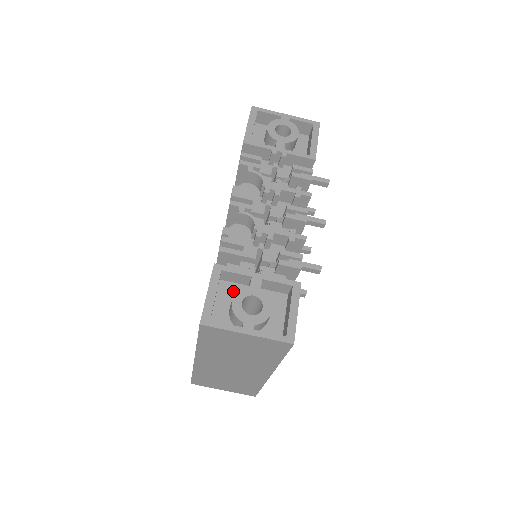
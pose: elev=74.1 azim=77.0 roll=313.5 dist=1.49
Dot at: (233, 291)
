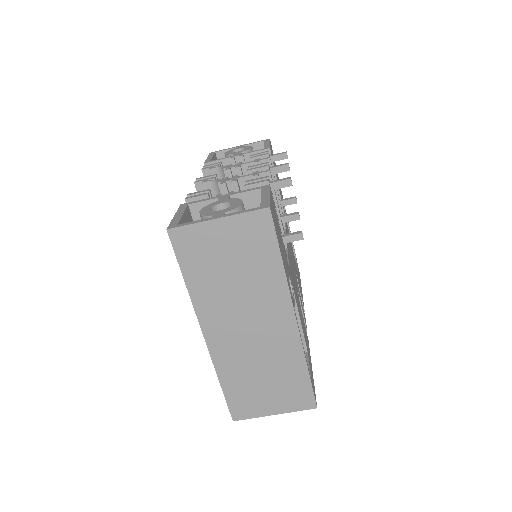
Dot at: occluded
